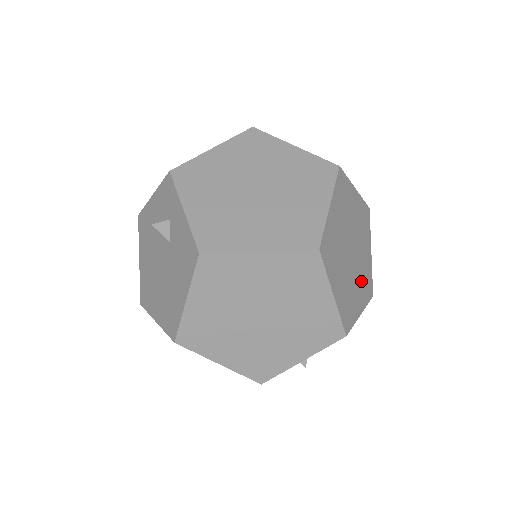
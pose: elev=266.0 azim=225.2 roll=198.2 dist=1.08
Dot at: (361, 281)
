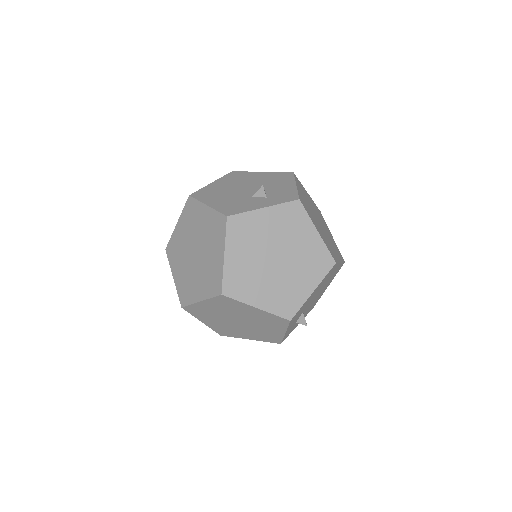
Dot at: (304, 268)
